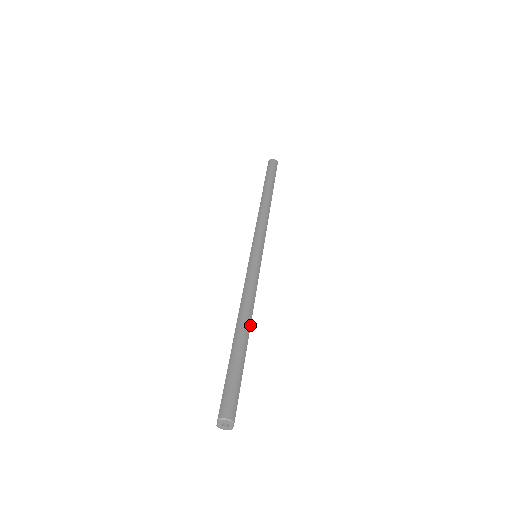
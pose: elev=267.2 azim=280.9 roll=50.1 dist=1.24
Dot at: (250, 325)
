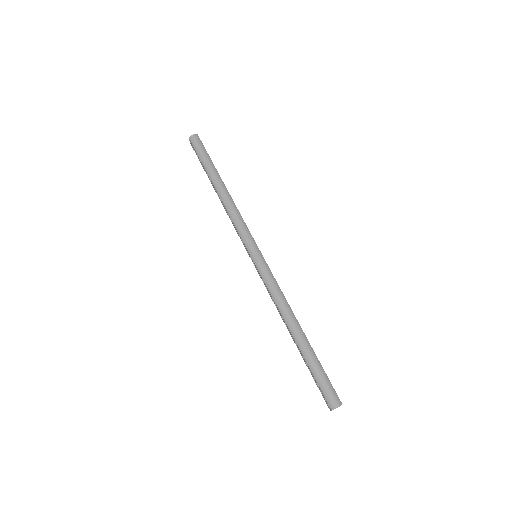
Dot at: (299, 325)
